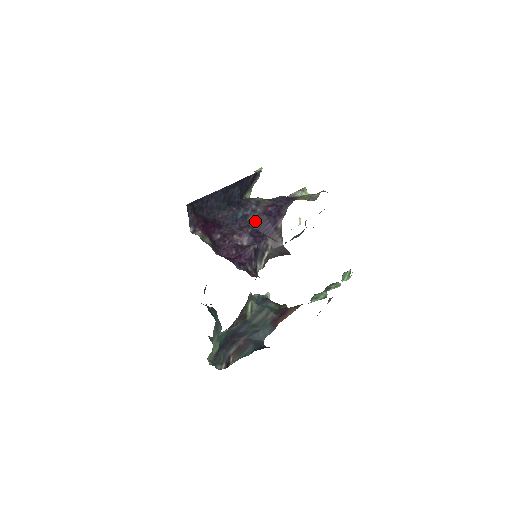
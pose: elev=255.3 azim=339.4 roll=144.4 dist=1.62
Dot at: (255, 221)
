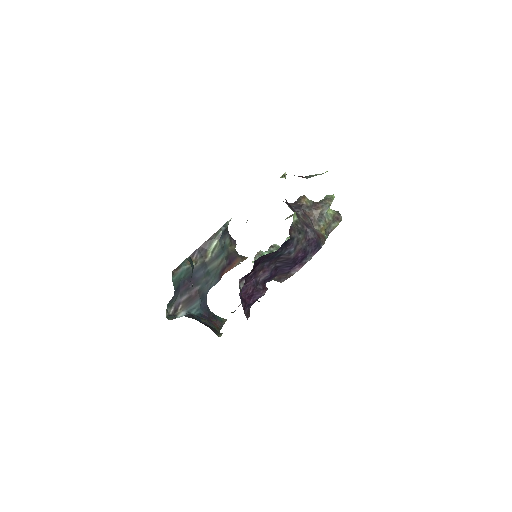
Dot at: (282, 261)
